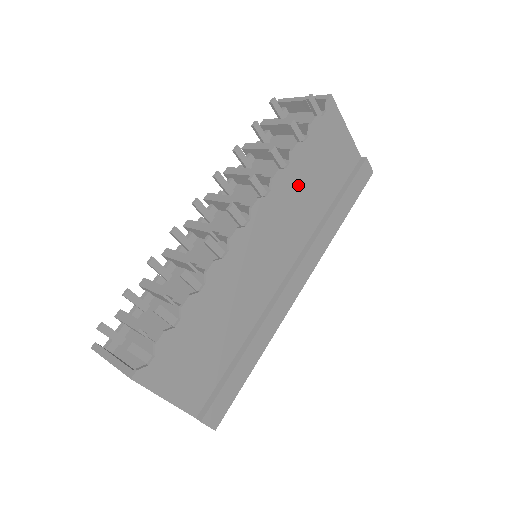
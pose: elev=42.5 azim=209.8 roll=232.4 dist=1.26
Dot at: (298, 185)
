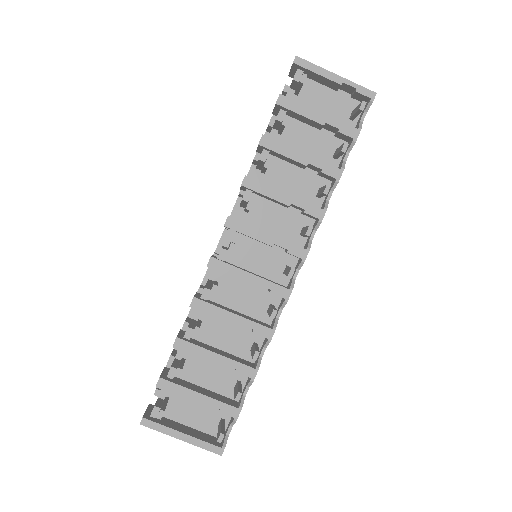
Dot at: occluded
